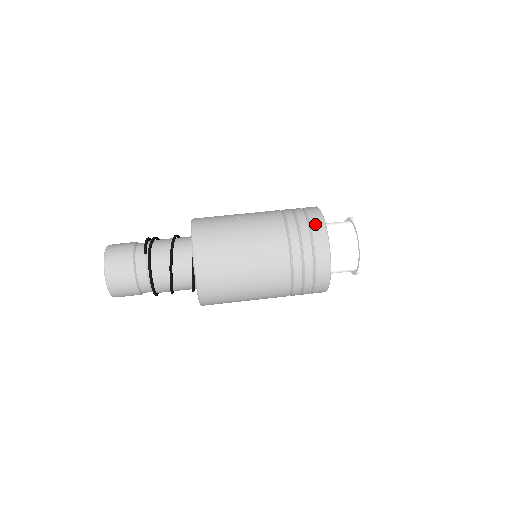
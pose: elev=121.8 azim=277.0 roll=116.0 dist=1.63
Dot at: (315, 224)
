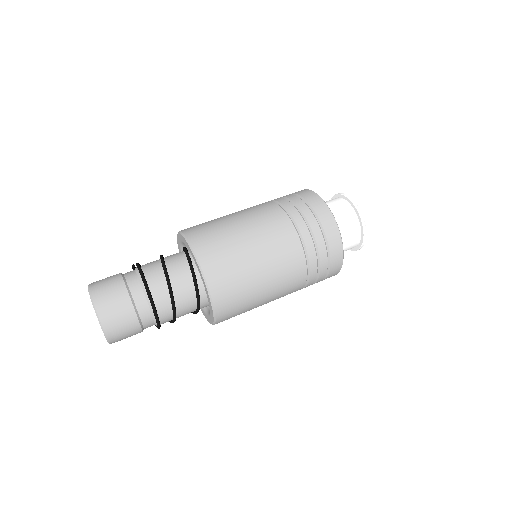
Dot at: occluded
